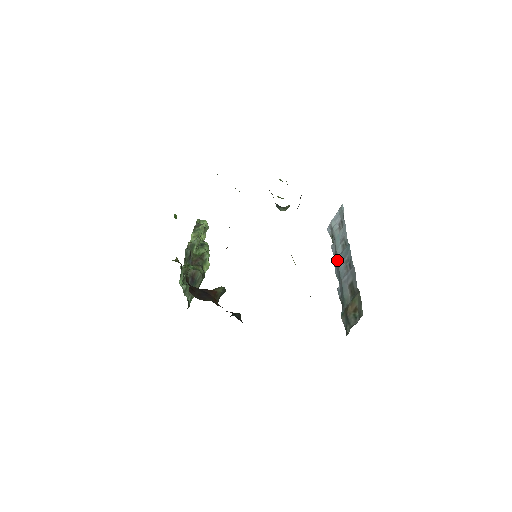
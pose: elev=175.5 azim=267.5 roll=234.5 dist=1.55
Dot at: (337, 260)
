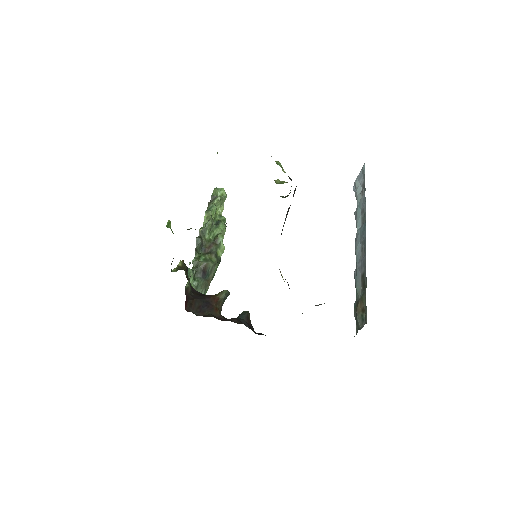
Dot at: (356, 236)
